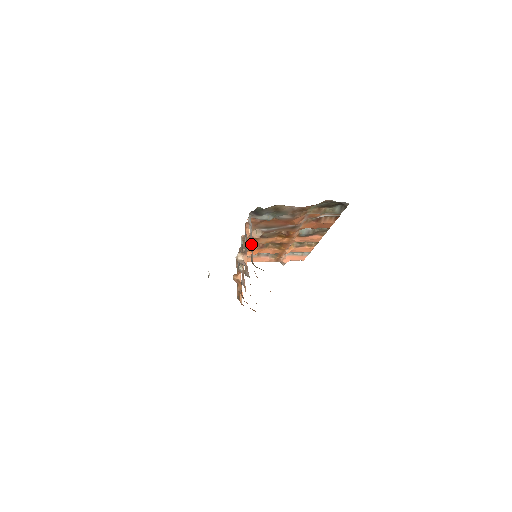
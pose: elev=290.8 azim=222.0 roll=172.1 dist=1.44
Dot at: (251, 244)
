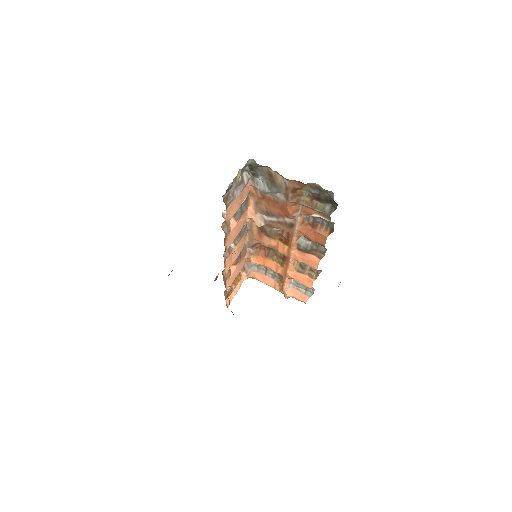
Dot at: (233, 188)
